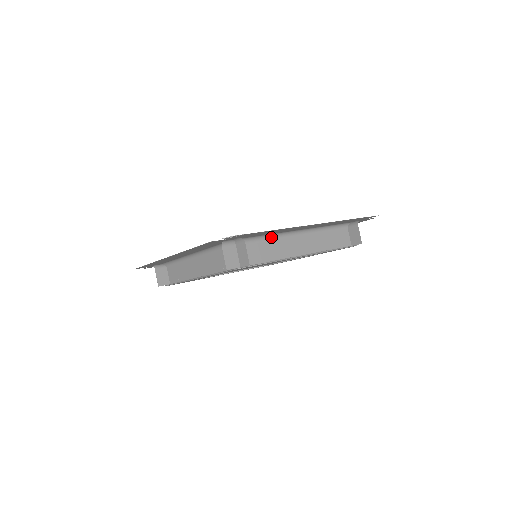
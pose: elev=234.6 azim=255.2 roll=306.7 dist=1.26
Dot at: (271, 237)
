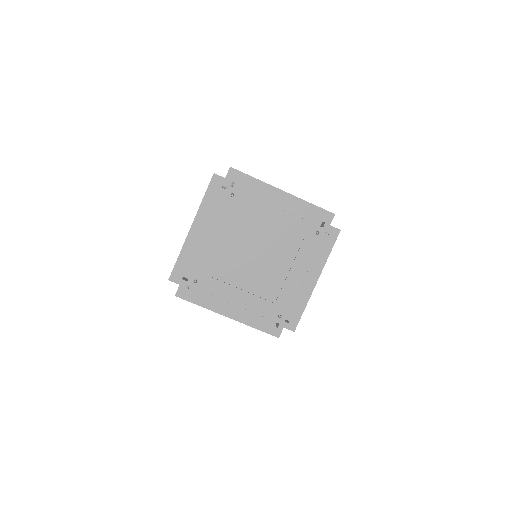
Dot at: occluded
